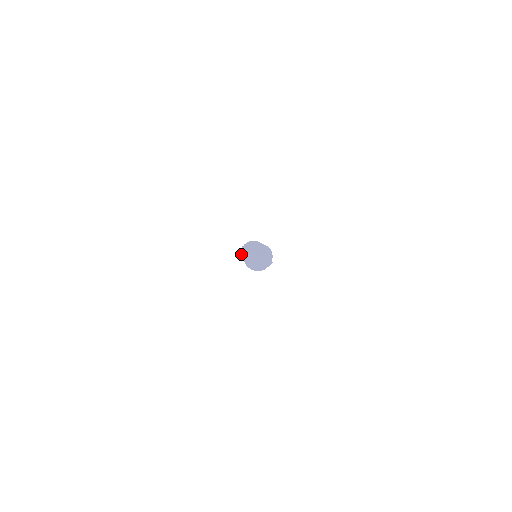
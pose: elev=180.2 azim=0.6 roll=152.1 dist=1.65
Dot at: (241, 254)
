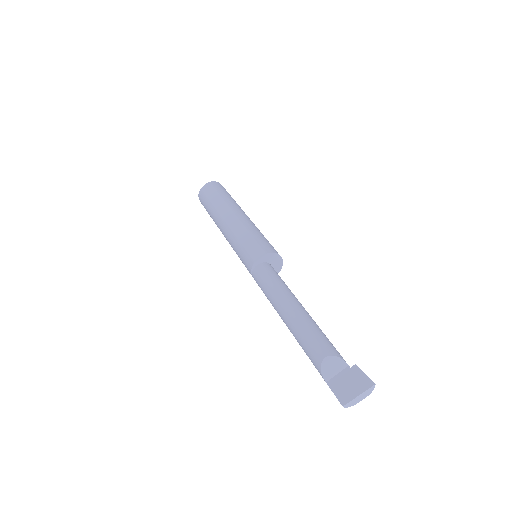
Dot at: occluded
